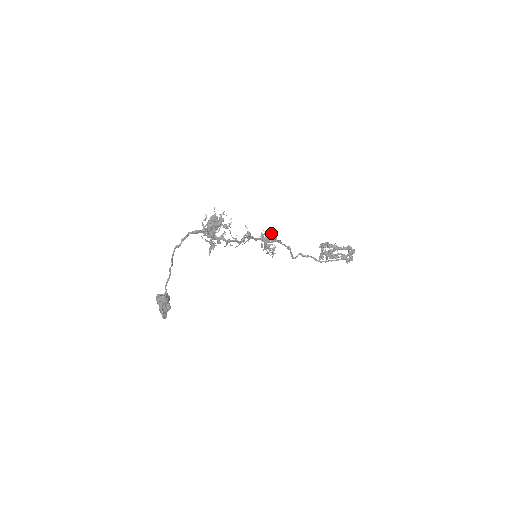
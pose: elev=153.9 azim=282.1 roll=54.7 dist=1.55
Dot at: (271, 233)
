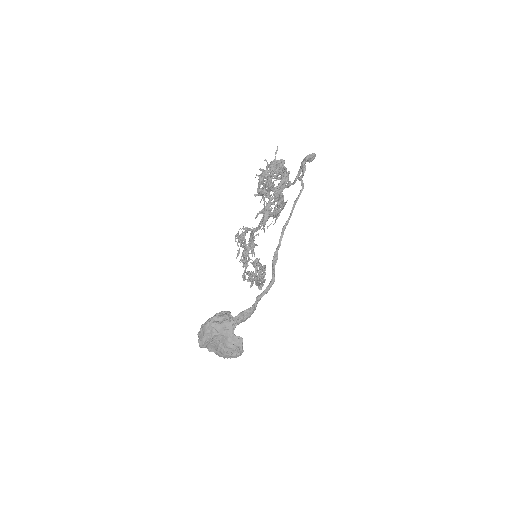
Dot at: occluded
